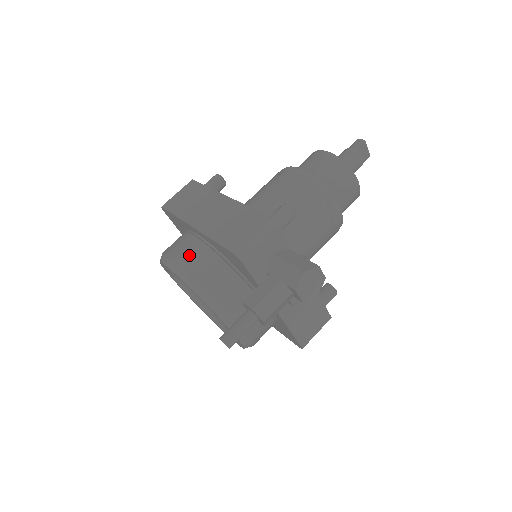
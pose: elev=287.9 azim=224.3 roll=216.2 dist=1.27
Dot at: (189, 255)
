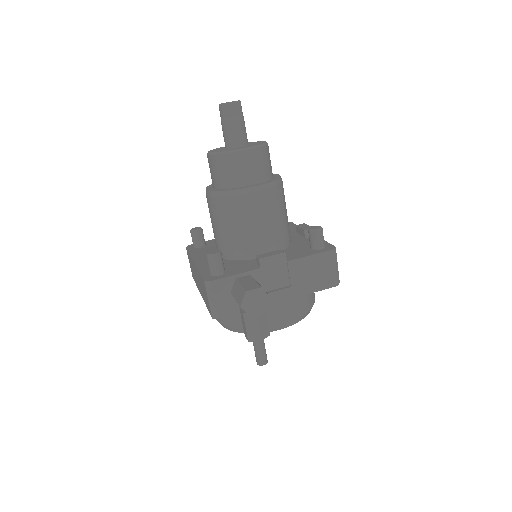
Dot at: occluded
